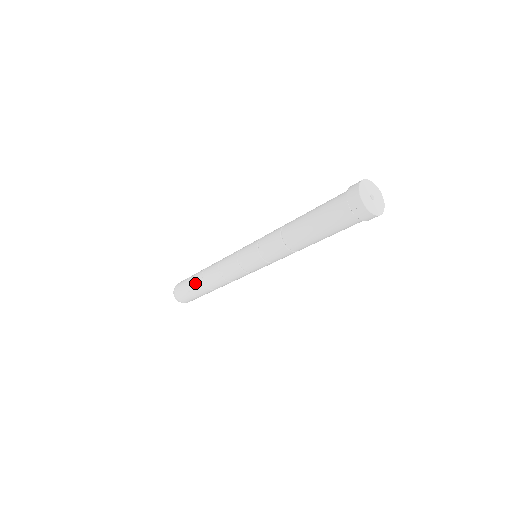
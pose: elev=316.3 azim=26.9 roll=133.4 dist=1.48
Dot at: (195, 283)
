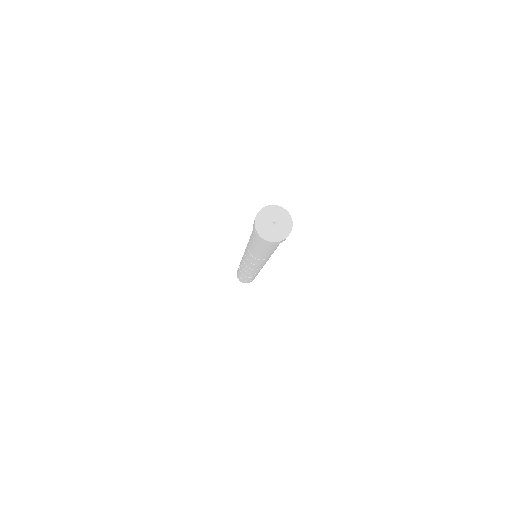
Dot at: occluded
